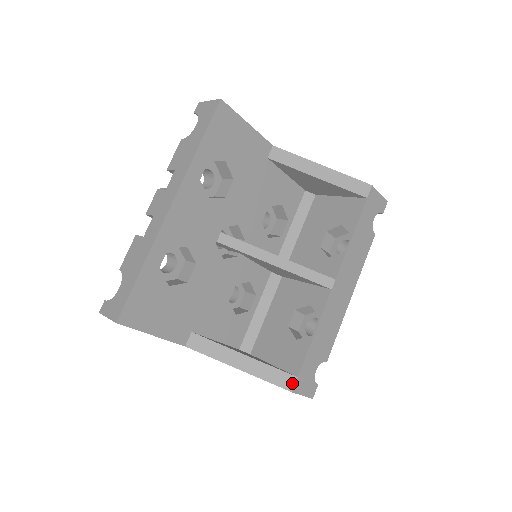
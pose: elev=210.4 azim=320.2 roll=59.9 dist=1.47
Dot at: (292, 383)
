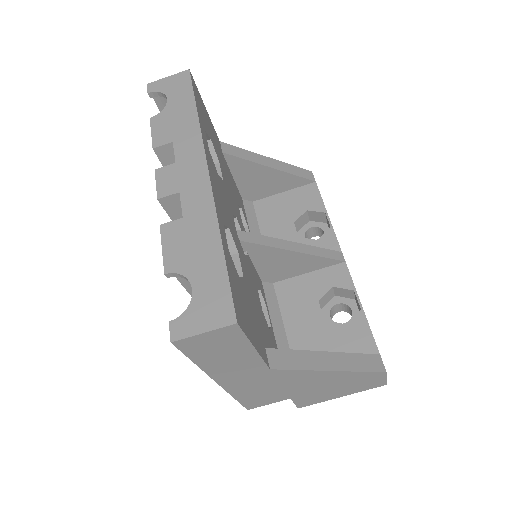
Dot at: (381, 363)
